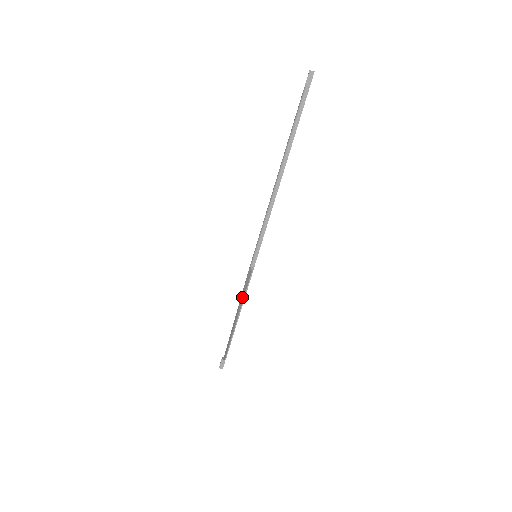
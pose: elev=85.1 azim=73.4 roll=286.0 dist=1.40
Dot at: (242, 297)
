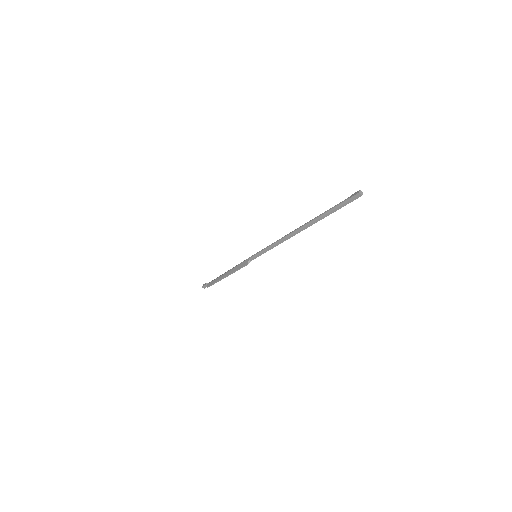
Dot at: (234, 269)
